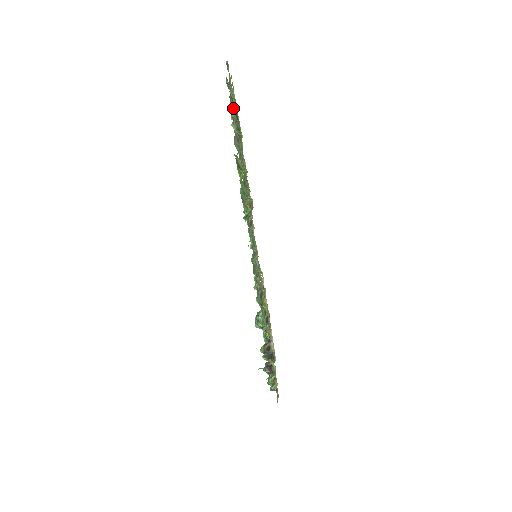
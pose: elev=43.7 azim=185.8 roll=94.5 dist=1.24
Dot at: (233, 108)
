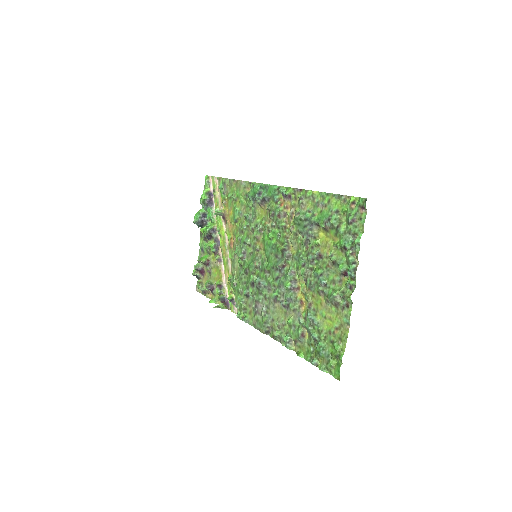
Dot at: (350, 285)
